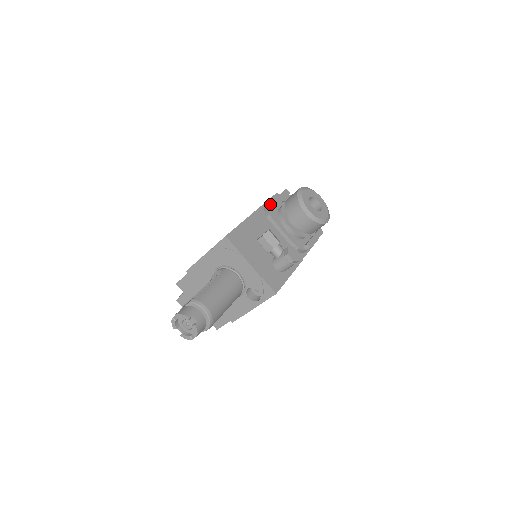
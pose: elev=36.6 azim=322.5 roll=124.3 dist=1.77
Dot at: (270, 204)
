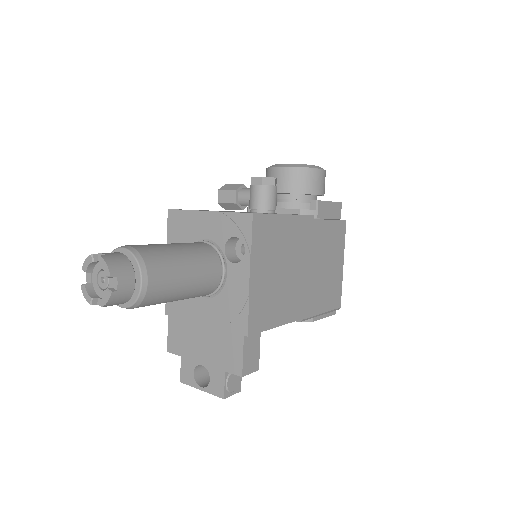
Dot at: occluded
